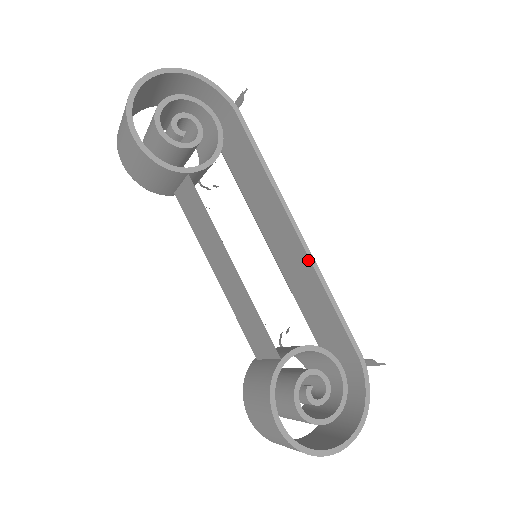
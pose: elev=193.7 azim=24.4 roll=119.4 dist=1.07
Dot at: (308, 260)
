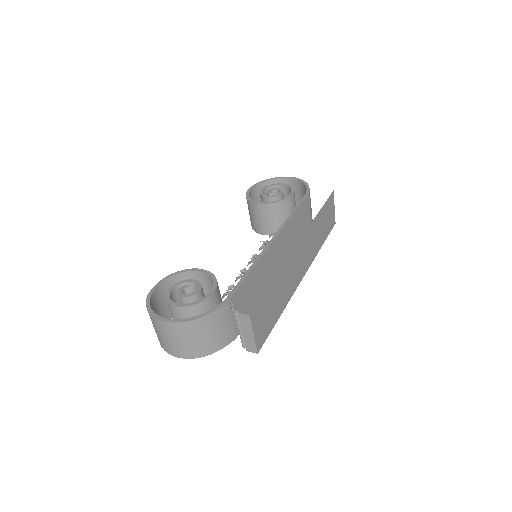
Dot at: (264, 250)
